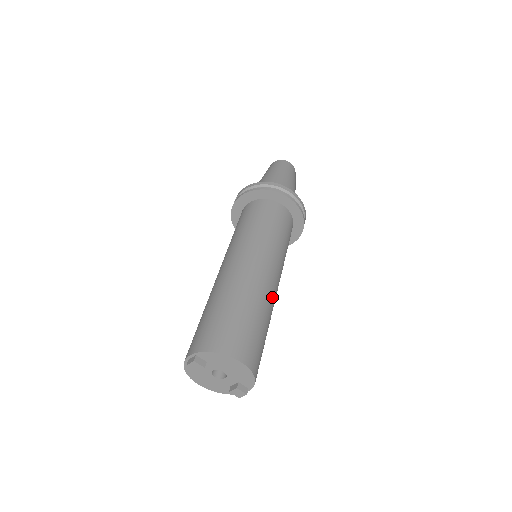
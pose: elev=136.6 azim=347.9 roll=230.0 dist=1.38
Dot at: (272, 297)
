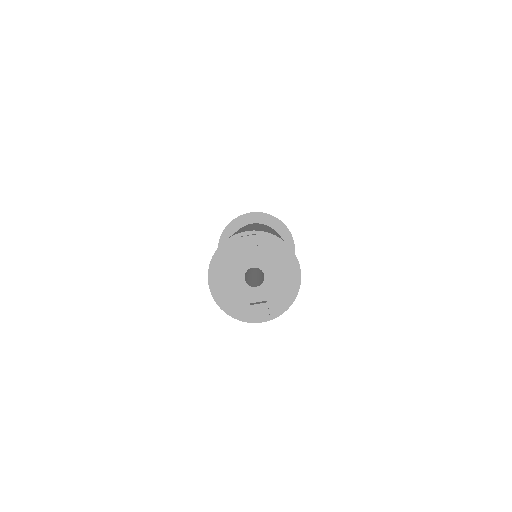
Dot at: occluded
